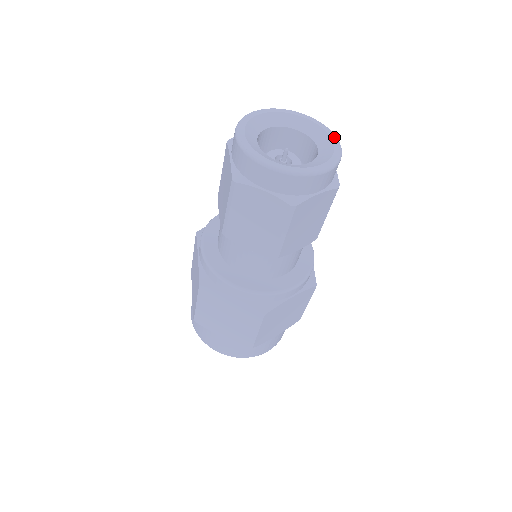
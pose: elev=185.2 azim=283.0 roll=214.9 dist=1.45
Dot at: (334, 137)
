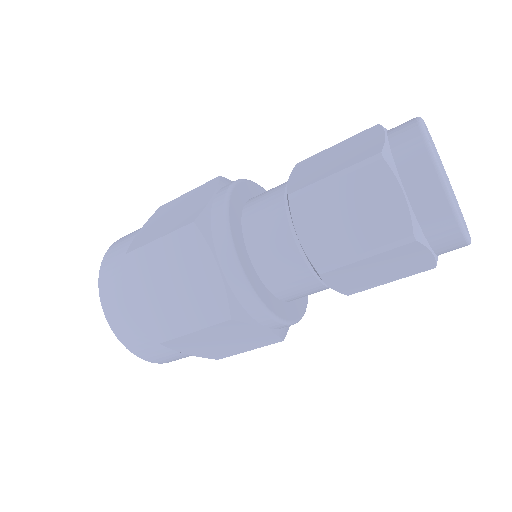
Dot at: (465, 222)
